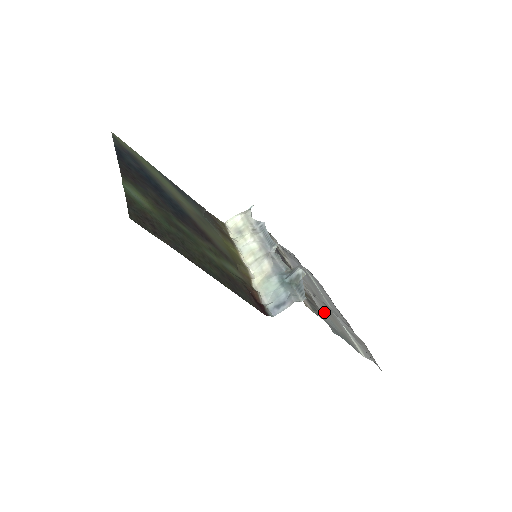
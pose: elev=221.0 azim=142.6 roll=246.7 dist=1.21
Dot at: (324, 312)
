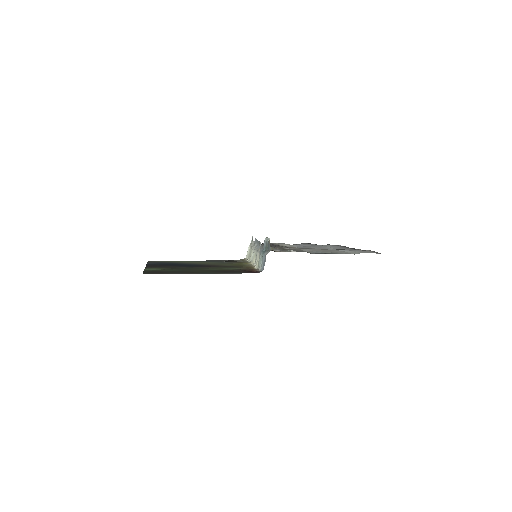
Dot at: occluded
